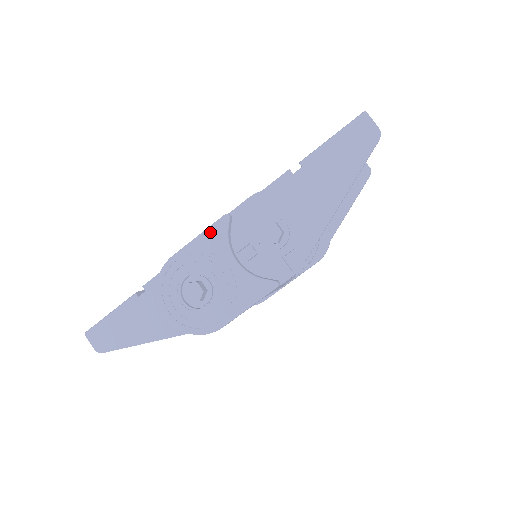
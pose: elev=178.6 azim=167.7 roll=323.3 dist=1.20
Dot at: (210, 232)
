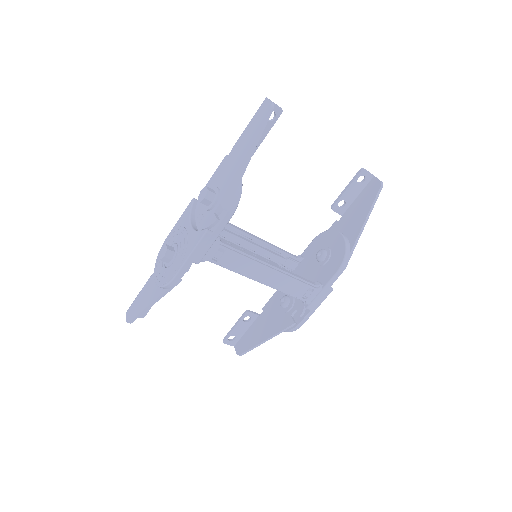
Dot at: (184, 214)
